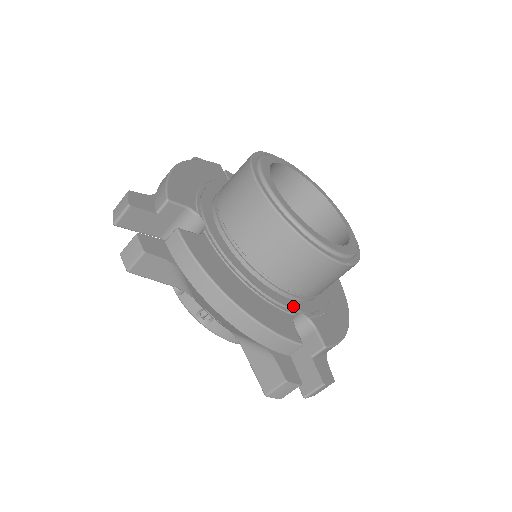
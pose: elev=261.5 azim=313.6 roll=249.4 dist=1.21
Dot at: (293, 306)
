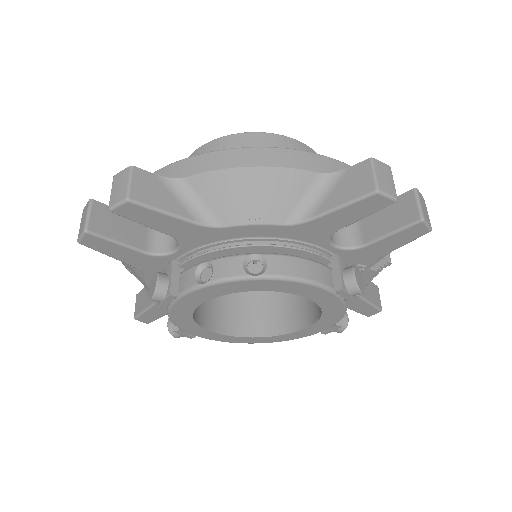
Dot at: occluded
